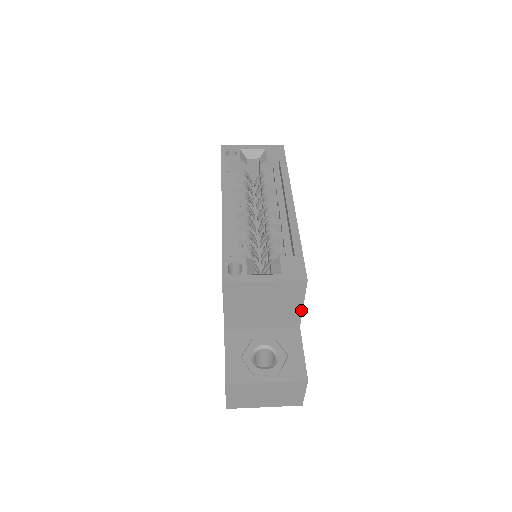
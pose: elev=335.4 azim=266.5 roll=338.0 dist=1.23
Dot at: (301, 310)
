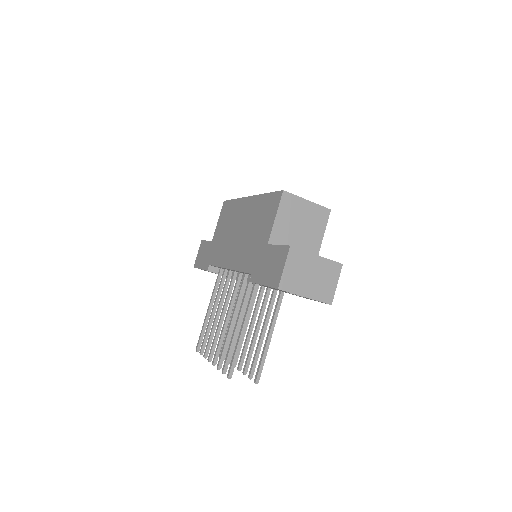
Dot at: (321, 241)
